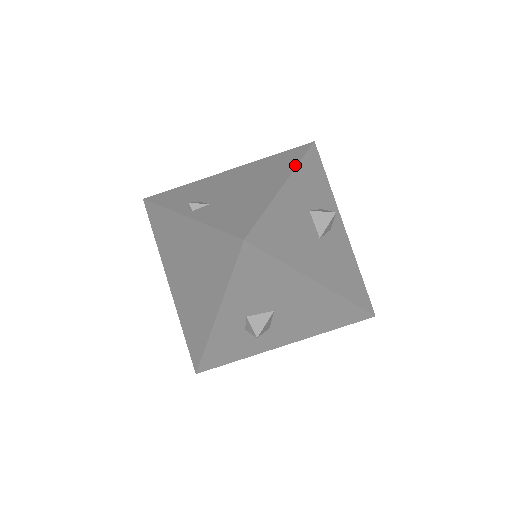
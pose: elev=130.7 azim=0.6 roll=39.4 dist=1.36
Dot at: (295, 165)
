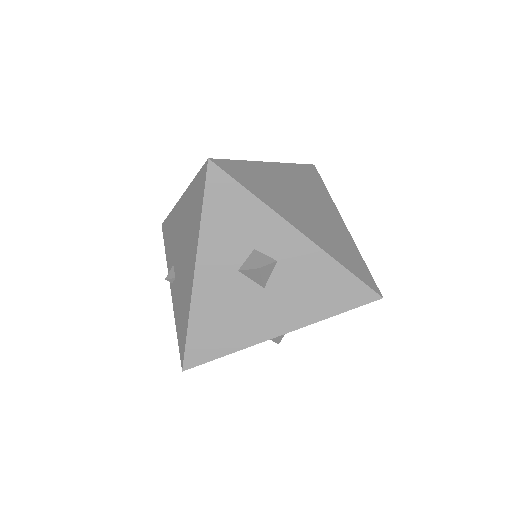
Dot at: (198, 231)
